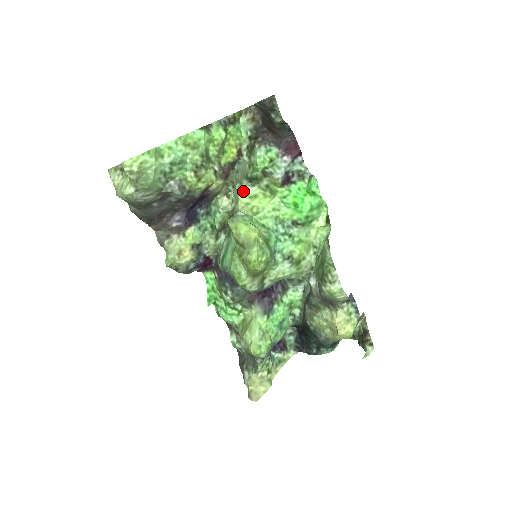
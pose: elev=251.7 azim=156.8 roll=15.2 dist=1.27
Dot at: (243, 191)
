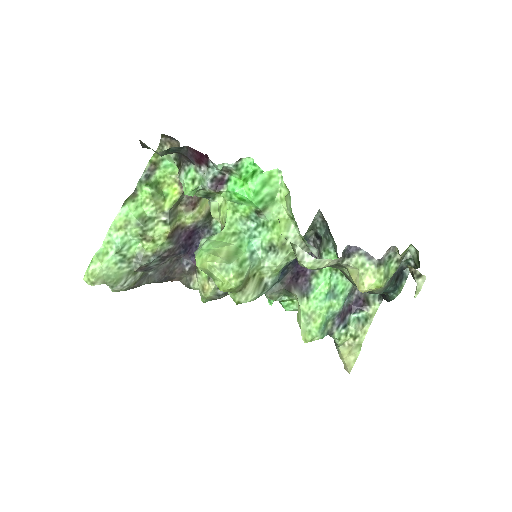
Dot at: (211, 208)
